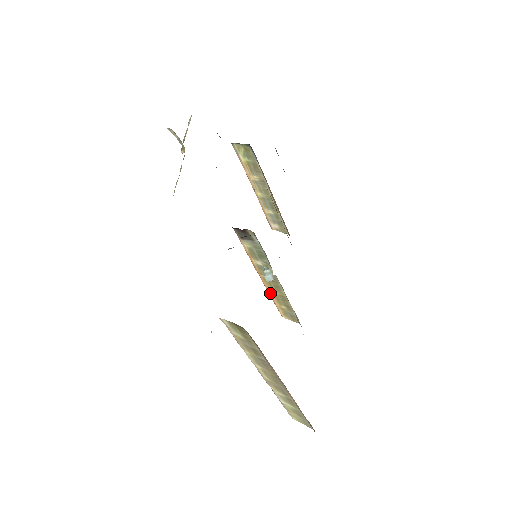
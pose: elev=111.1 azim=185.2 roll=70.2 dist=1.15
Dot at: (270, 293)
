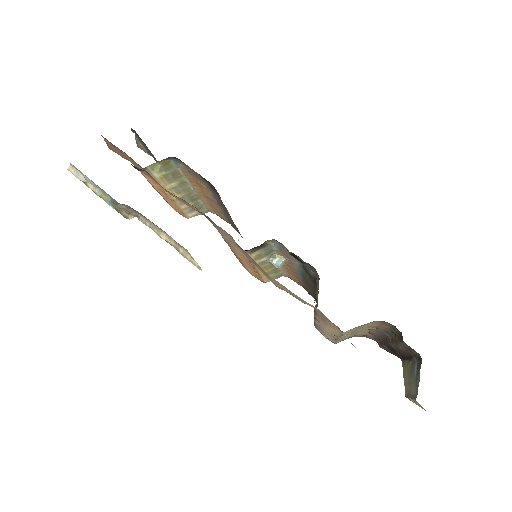
Dot at: (262, 274)
